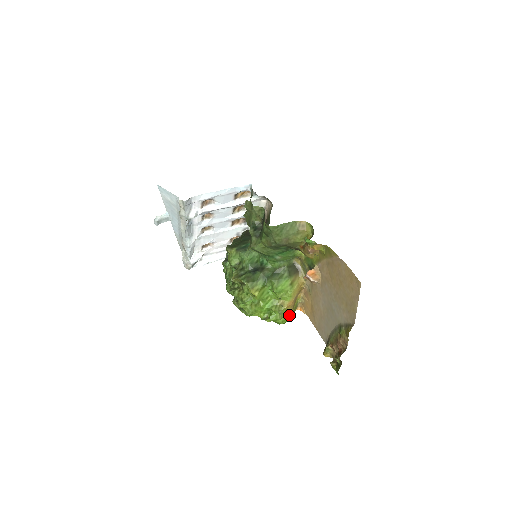
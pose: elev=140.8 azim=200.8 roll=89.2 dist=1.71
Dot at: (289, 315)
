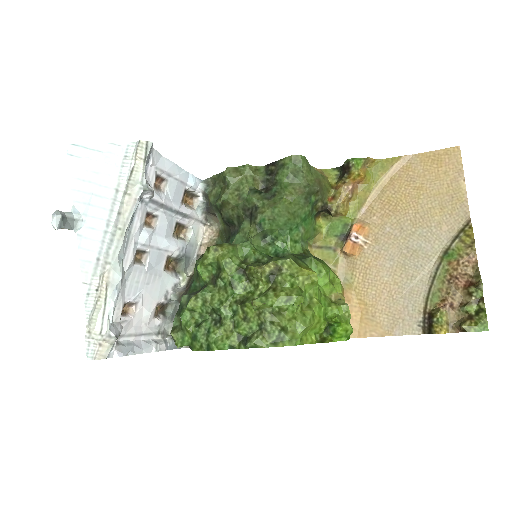
Dot at: occluded
